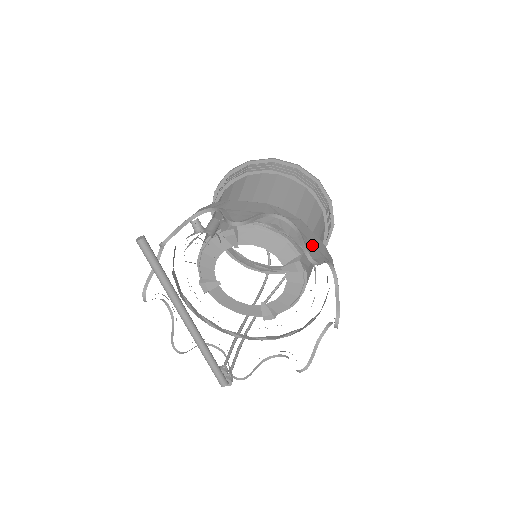
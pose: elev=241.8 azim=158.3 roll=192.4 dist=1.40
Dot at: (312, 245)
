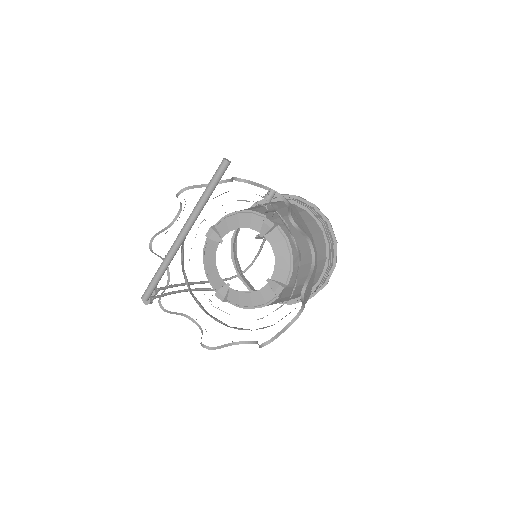
Dot at: (309, 286)
